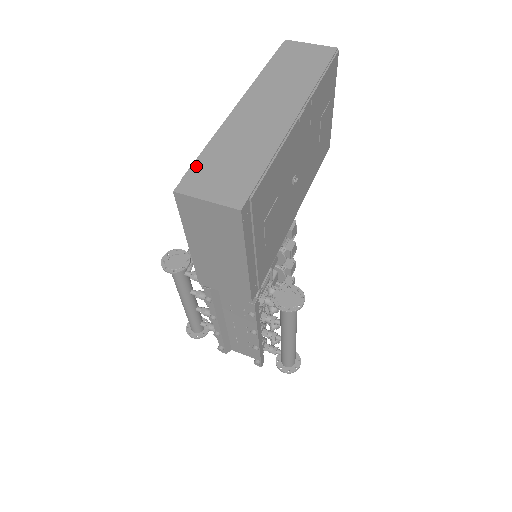
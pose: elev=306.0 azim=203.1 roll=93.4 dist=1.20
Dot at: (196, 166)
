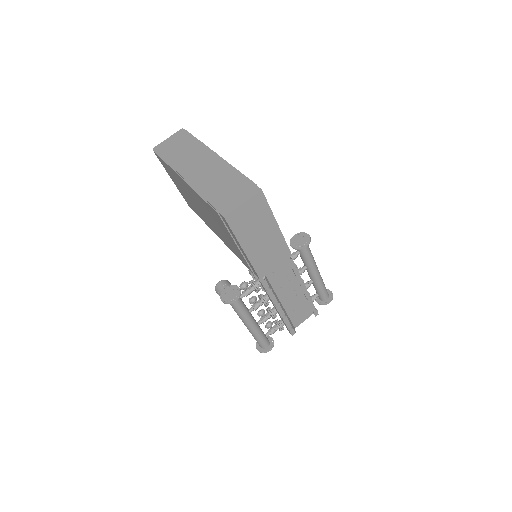
Dot at: (214, 204)
